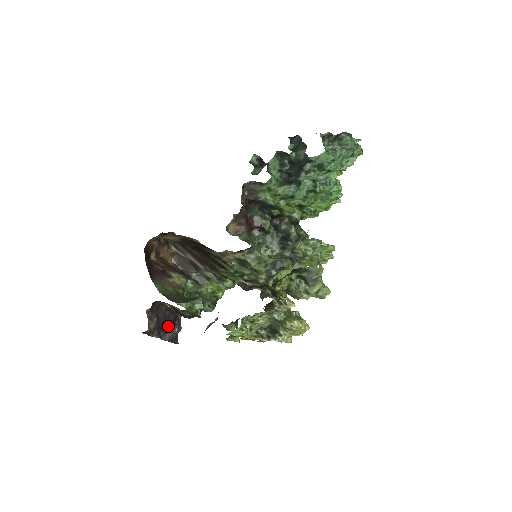
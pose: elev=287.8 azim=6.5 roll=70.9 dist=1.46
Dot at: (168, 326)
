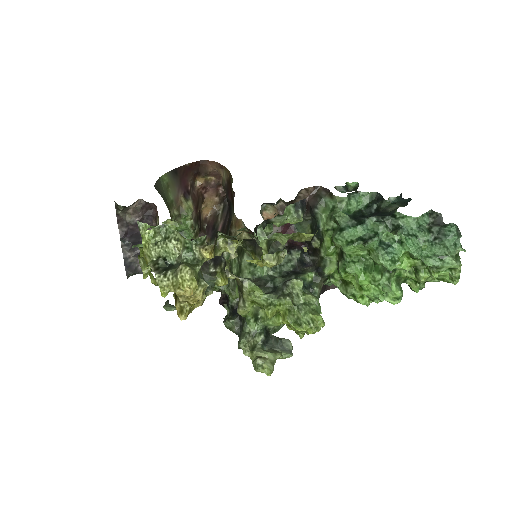
Dot at: occluded
